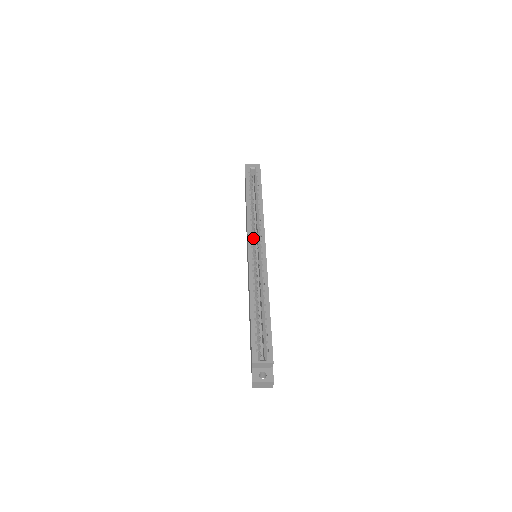
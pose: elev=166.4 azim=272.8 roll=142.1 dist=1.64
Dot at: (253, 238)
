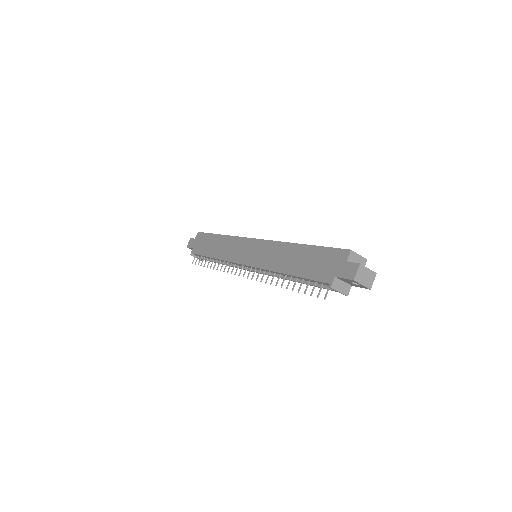
Dot at: occluded
